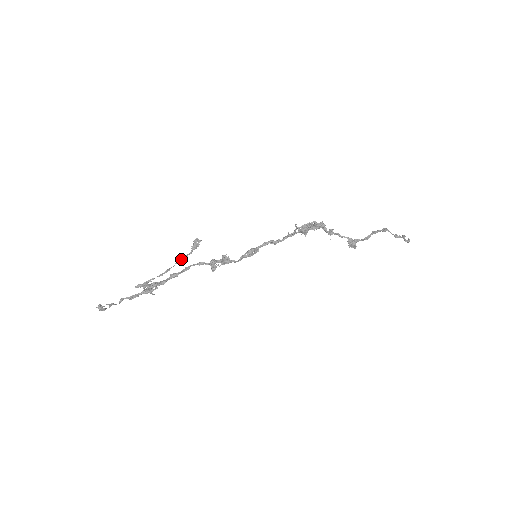
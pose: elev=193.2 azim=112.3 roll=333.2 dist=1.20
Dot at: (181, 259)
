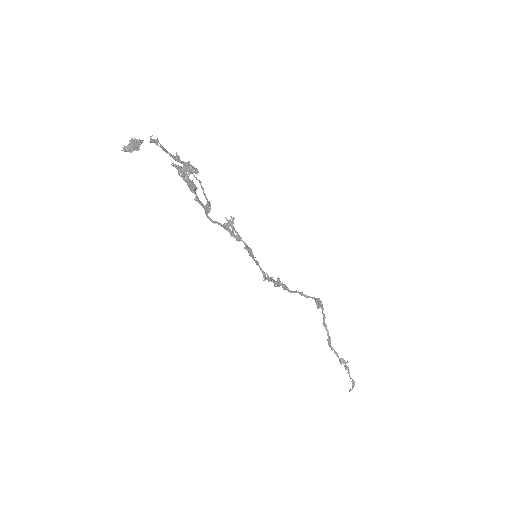
Dot at: (204, 194)
